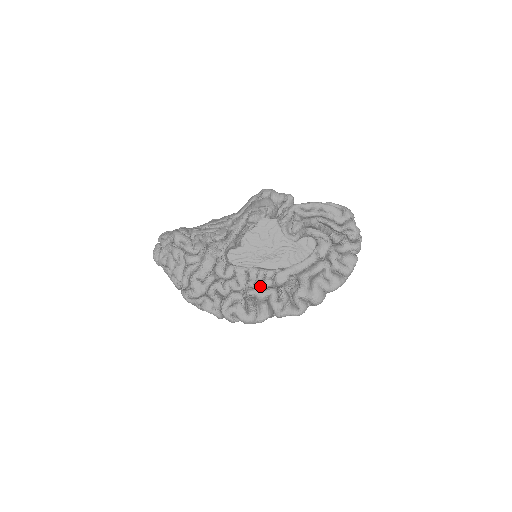
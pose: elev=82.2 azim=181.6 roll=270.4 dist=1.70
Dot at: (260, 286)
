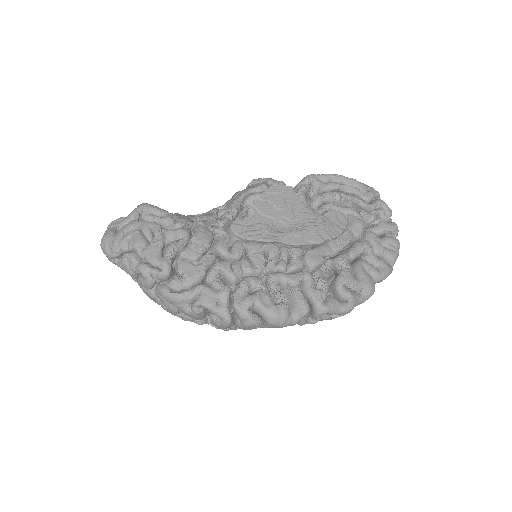
Dot at: (286, 269)
